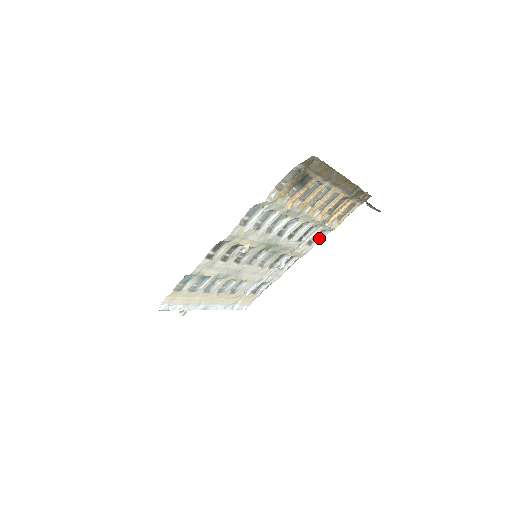
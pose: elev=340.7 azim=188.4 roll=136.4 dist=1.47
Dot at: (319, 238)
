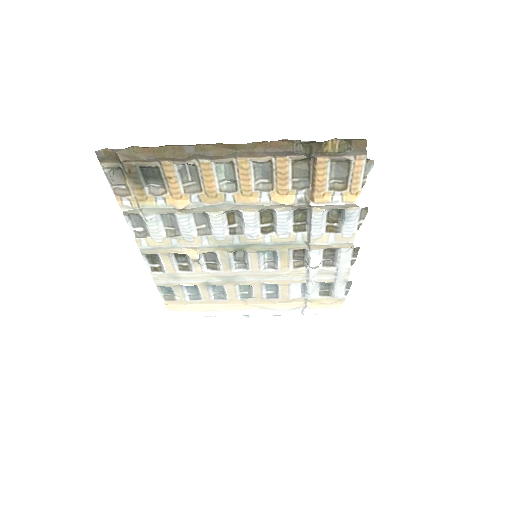
Dot at: (344, 220)
